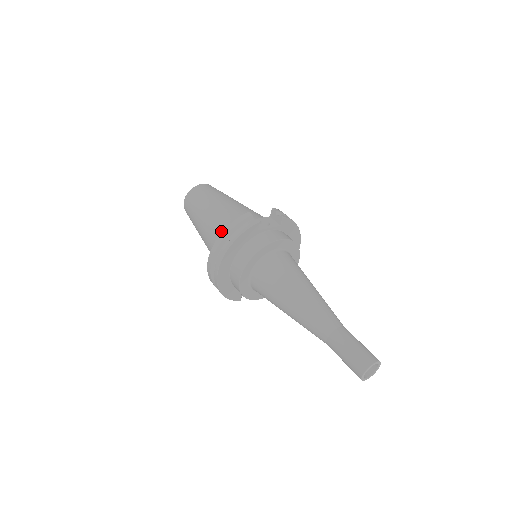
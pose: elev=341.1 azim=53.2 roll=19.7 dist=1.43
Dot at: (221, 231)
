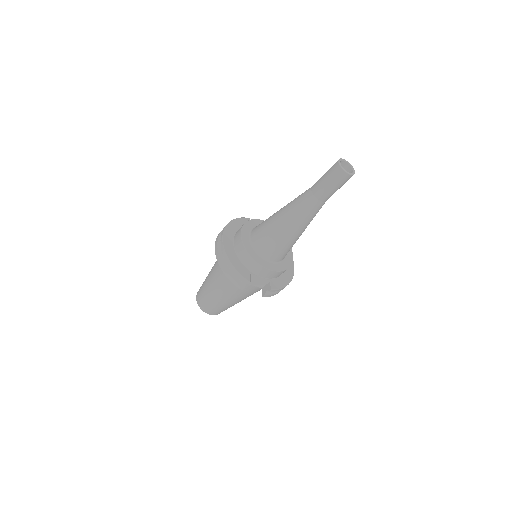
Dot at: occluded
